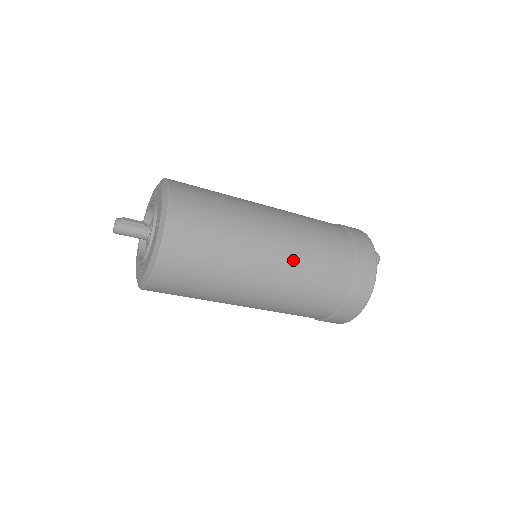
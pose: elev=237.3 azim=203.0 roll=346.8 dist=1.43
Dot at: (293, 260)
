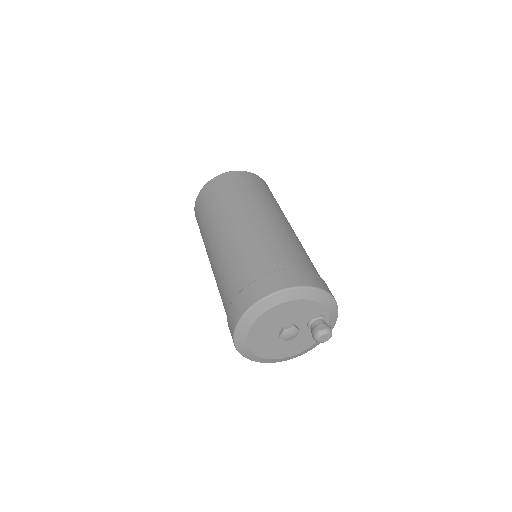
Dot at: (282, 228)
